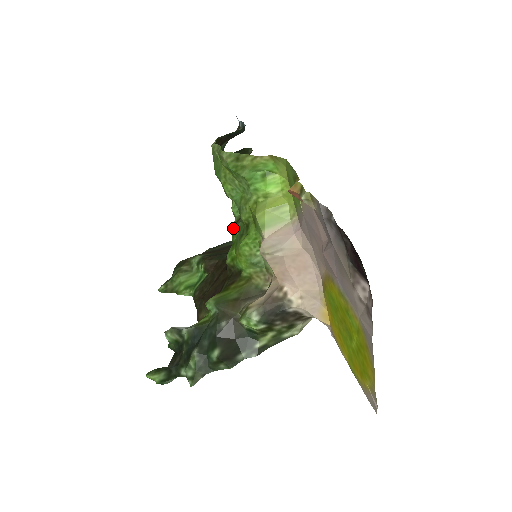
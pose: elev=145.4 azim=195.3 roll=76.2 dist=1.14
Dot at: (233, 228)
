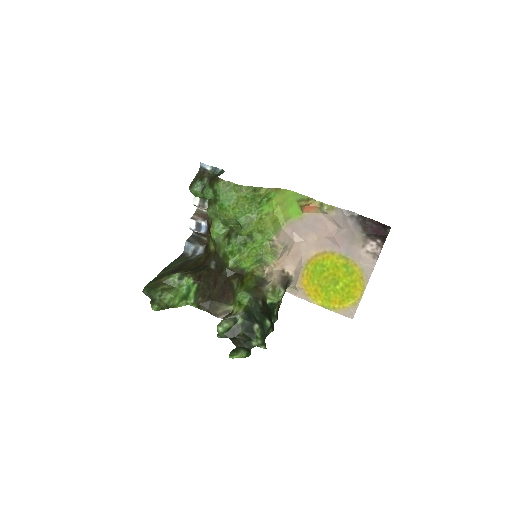
Dot at: (232, 241)
